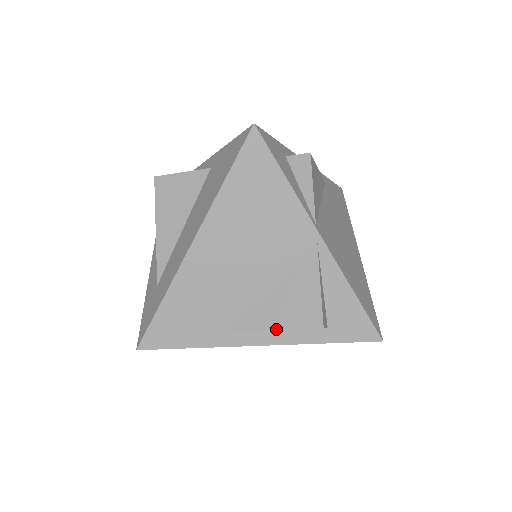
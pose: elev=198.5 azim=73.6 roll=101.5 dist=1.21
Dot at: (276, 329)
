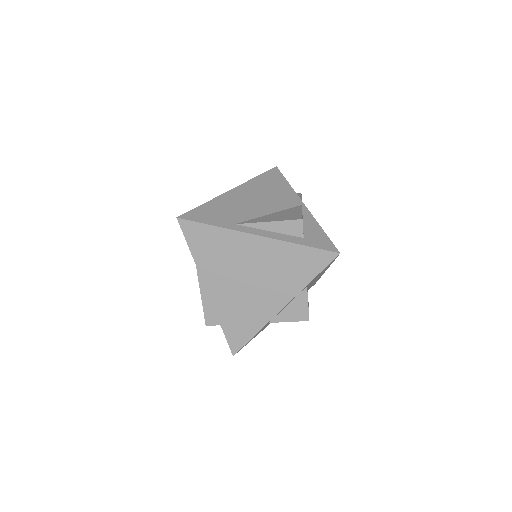
Dot at: (272, 221)
